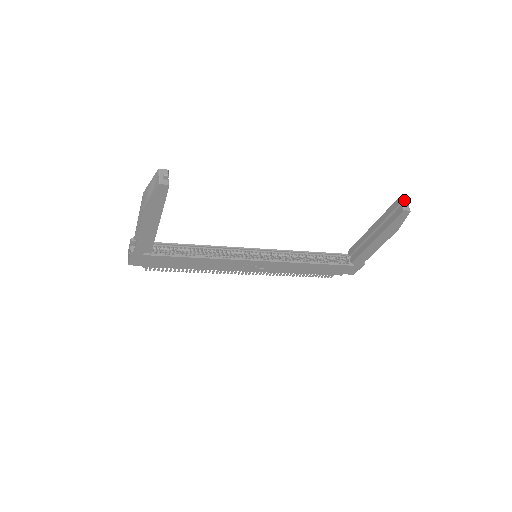
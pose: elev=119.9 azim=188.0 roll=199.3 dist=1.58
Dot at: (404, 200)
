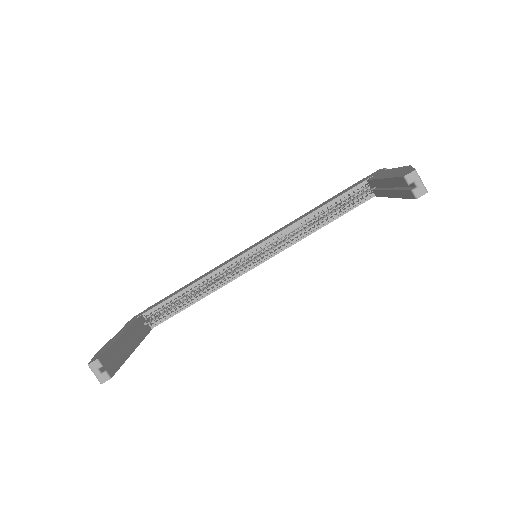
Dot at: (413, 177)
